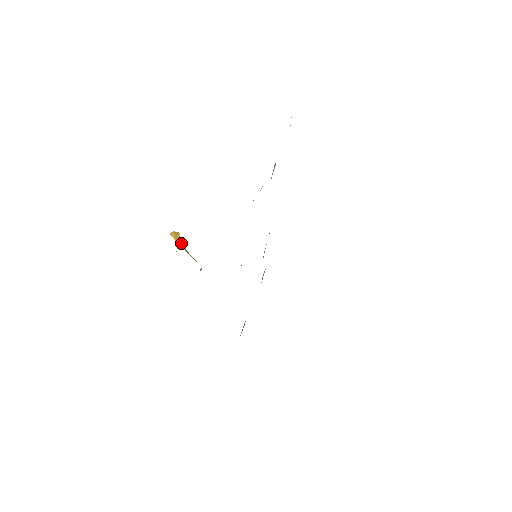
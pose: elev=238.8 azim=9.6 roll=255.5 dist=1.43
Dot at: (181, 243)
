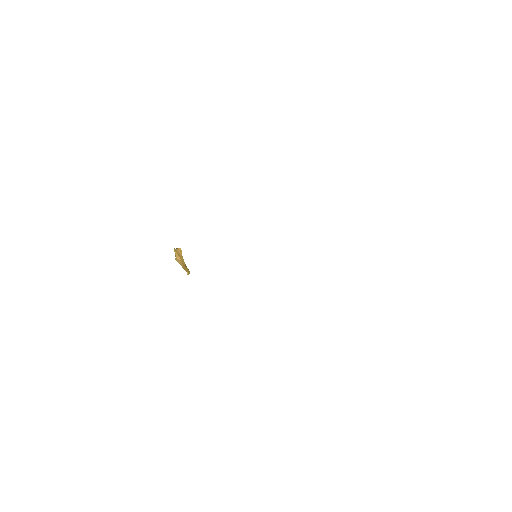
Dot at: (177, 256)
